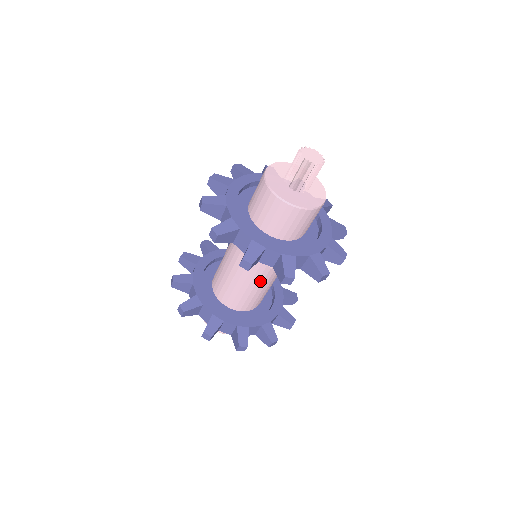
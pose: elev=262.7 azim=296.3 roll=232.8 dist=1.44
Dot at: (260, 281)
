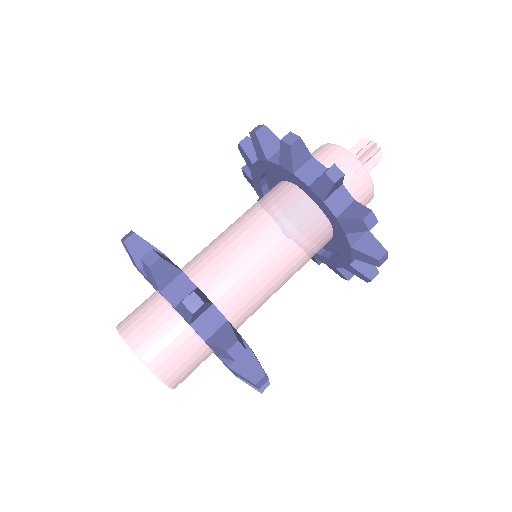
Dot at: (260, 254)
